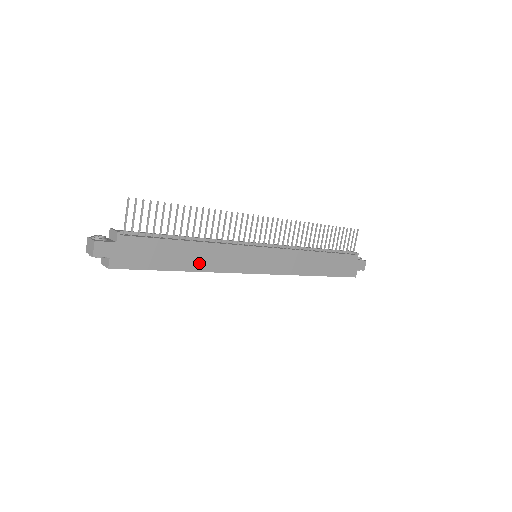
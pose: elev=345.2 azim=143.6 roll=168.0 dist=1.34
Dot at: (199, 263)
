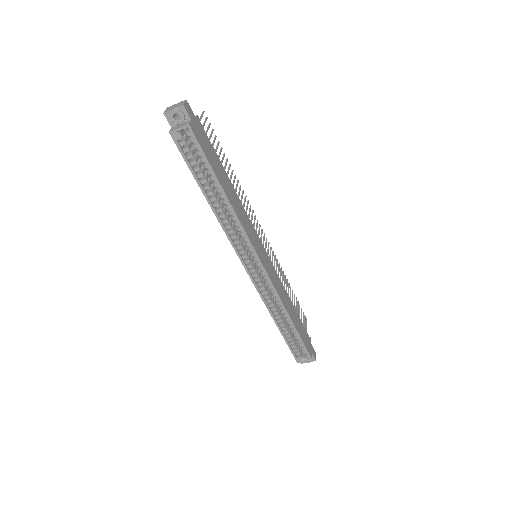
Dot at: (233, 202)
